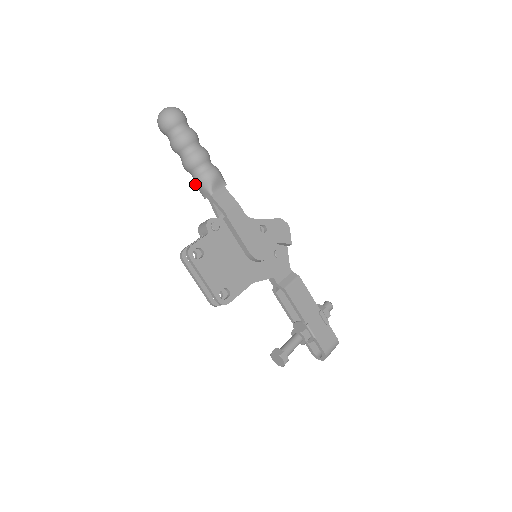
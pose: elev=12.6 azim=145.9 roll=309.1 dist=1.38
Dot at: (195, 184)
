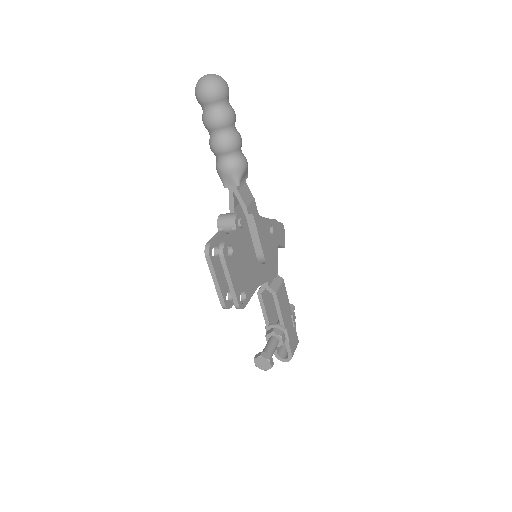
Dot at: (221, 170)
